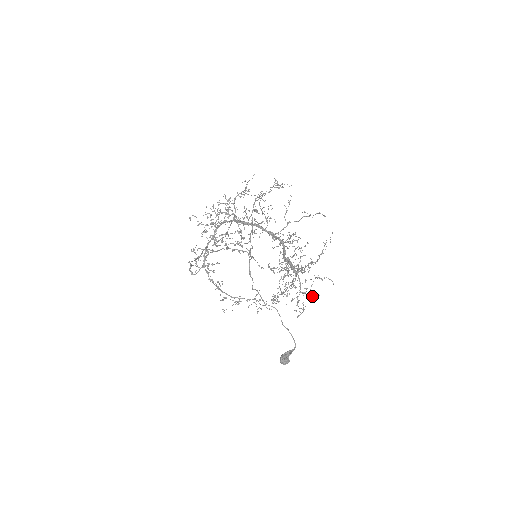
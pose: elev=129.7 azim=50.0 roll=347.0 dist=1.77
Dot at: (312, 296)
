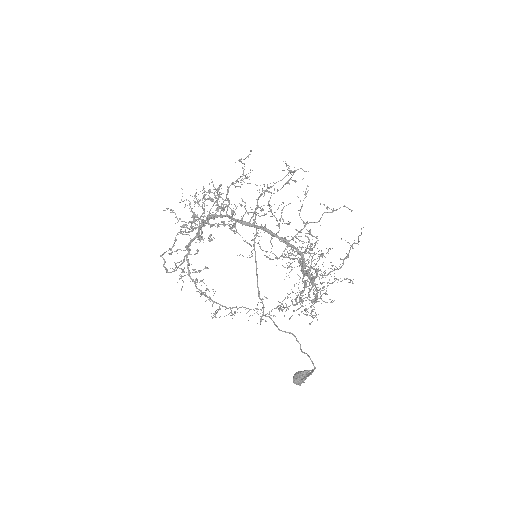
Dot at: occluded
